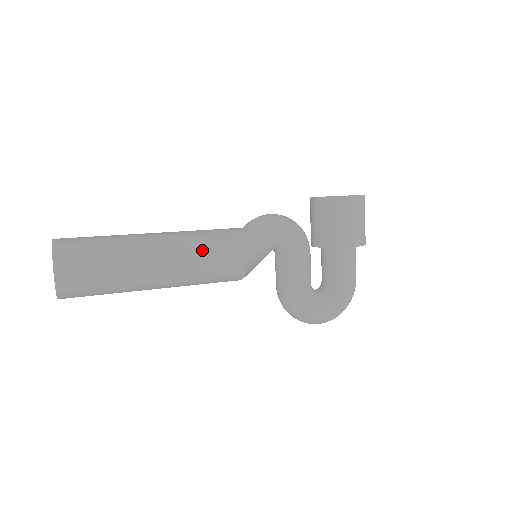
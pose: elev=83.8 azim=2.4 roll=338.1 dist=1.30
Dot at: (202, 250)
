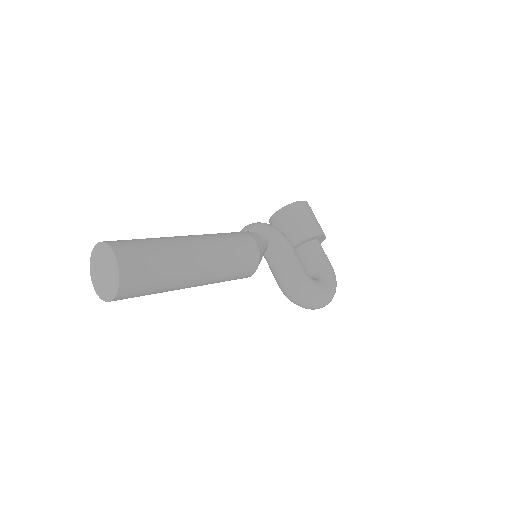
Dot at: (223, 239)
